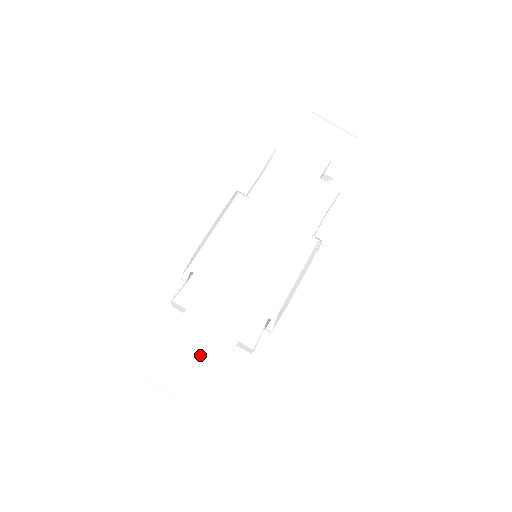
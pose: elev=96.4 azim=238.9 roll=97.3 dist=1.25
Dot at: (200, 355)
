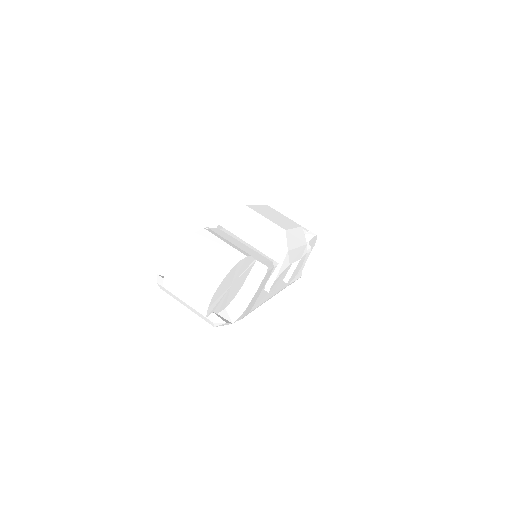
Dot at: (231, 244)
